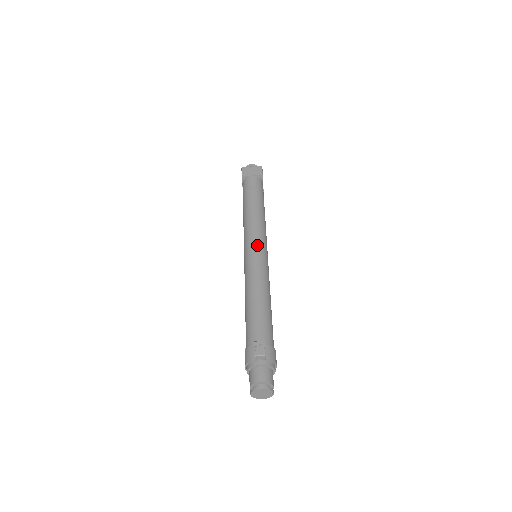
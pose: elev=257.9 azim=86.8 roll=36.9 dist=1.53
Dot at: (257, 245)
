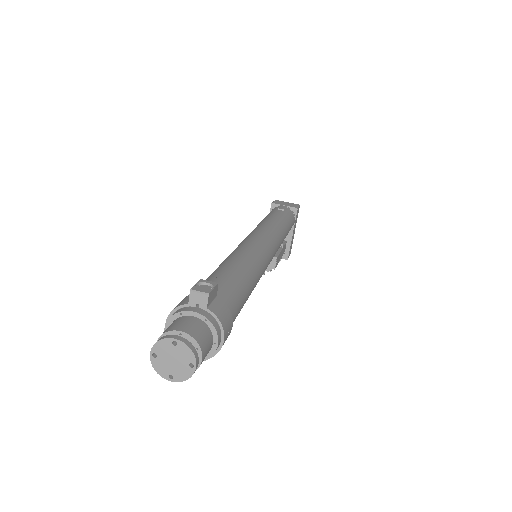
Dot at: (262, 235)
